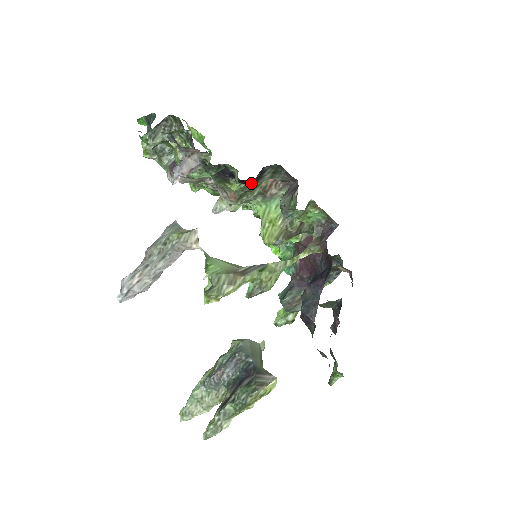
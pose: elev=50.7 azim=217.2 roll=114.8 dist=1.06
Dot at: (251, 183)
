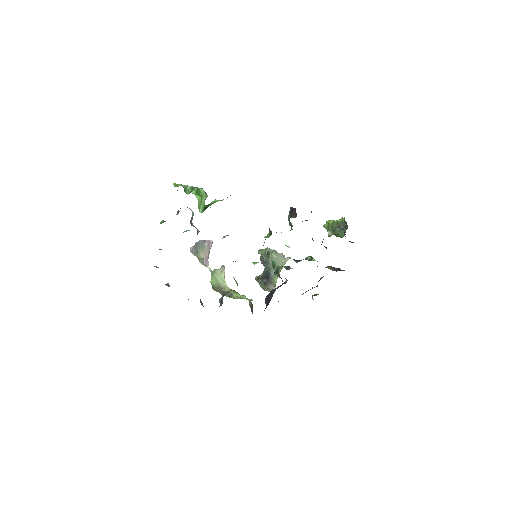
Dot at: occluded
